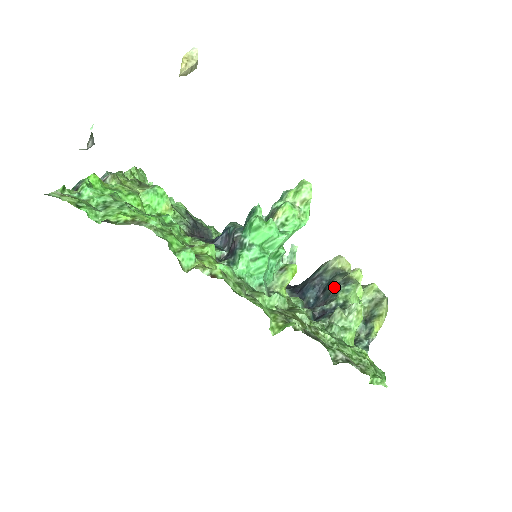
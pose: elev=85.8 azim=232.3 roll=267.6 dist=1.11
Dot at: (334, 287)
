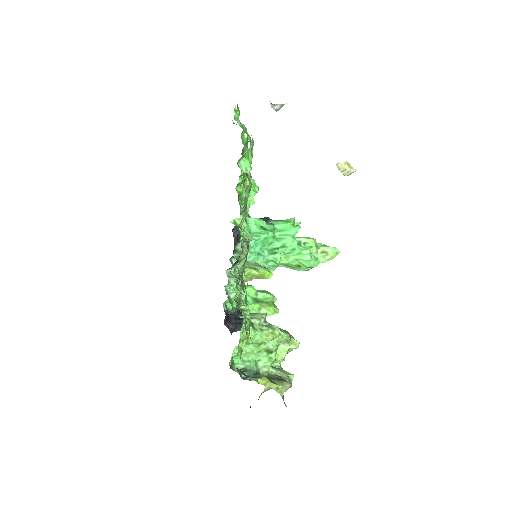
Dot at: occluded
